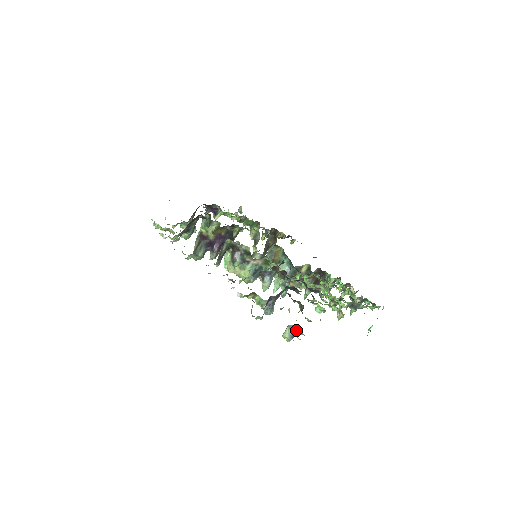
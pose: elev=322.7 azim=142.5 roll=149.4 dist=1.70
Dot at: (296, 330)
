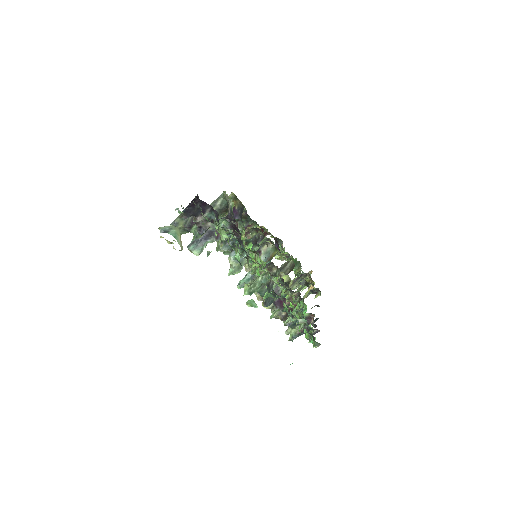
Dot at: (176, 232)
